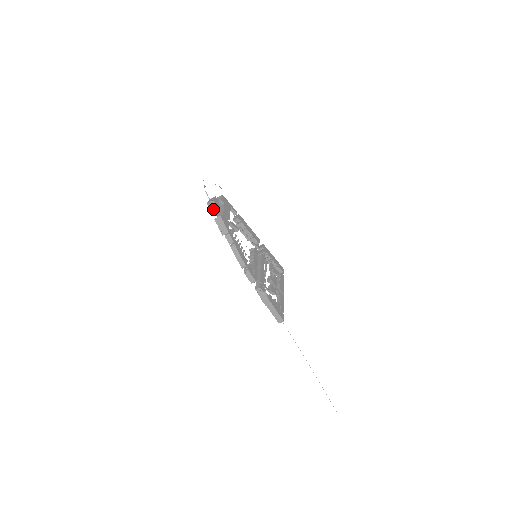
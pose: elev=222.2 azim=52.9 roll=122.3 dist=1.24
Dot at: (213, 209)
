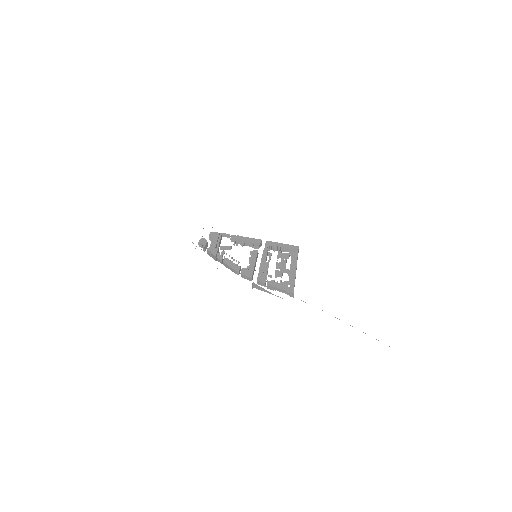
Dot at: (203, 248)
